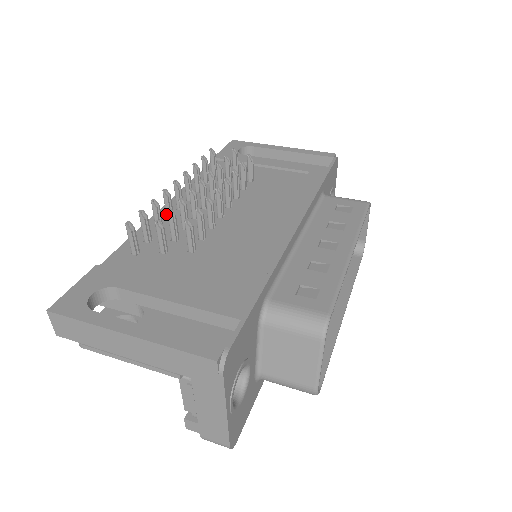
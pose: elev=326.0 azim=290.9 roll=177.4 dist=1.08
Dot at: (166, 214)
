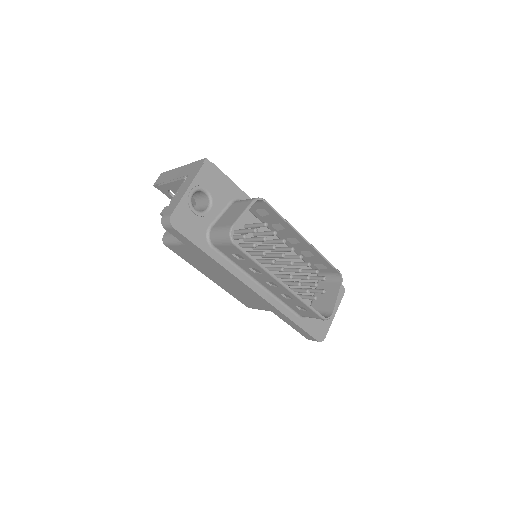
Dot at: occluded
